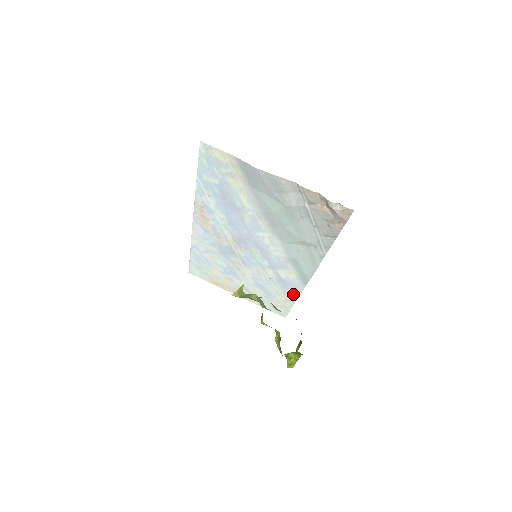
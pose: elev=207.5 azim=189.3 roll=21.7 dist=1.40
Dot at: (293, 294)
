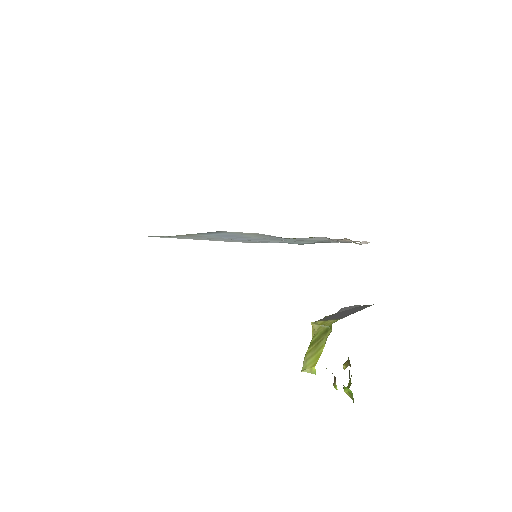
Dot at: occluded
